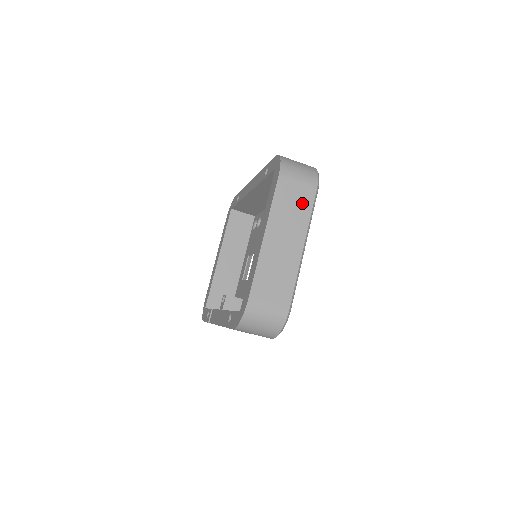
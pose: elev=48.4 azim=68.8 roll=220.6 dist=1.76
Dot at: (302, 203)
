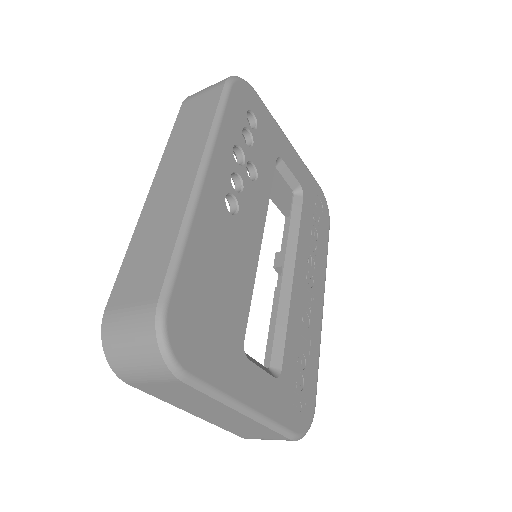
Dot at: (187, 393)
